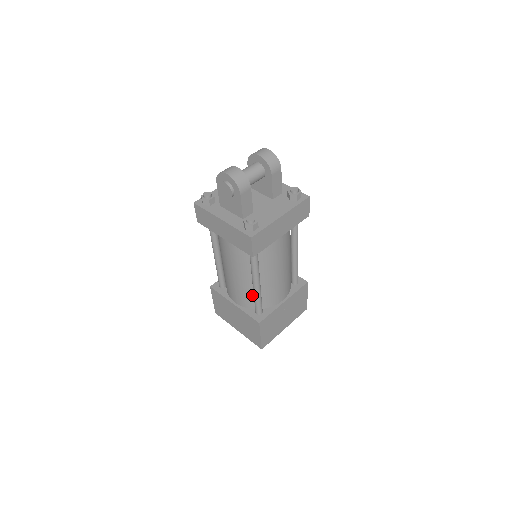
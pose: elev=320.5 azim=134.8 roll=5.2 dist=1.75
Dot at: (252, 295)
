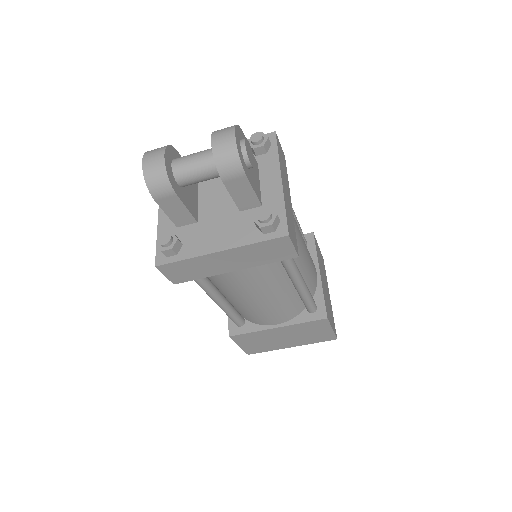
Dot at: occluded
